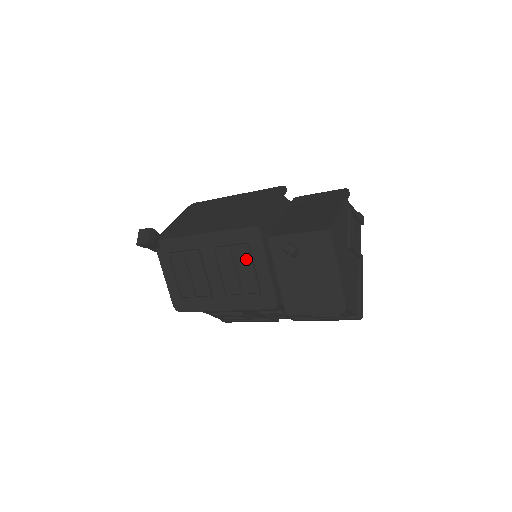
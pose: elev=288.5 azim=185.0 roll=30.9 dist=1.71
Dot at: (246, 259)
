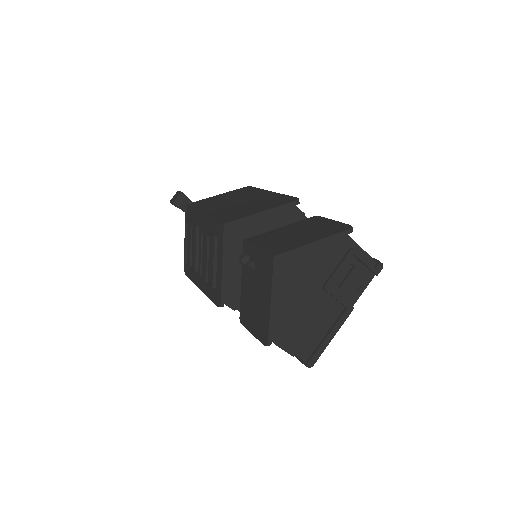
Dot at: occluded
